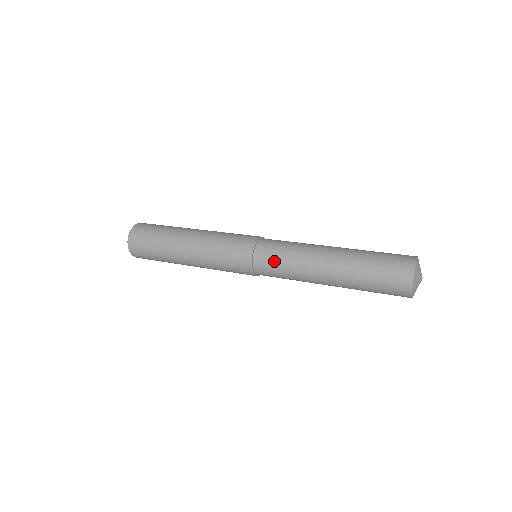
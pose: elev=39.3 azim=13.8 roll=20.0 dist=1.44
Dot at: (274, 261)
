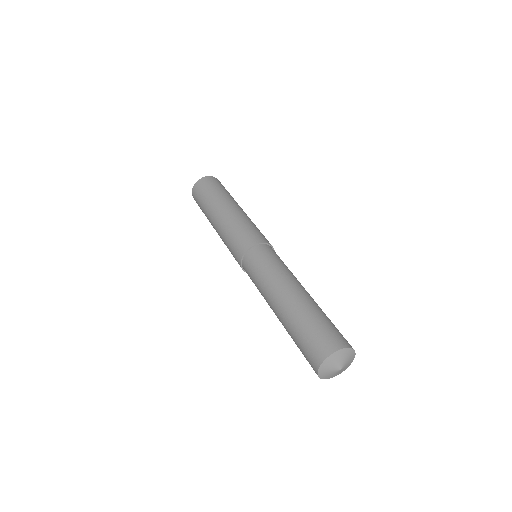
Dot at: (253, 270)
